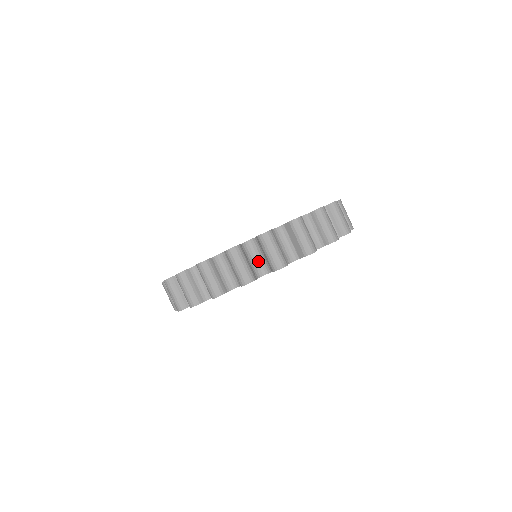
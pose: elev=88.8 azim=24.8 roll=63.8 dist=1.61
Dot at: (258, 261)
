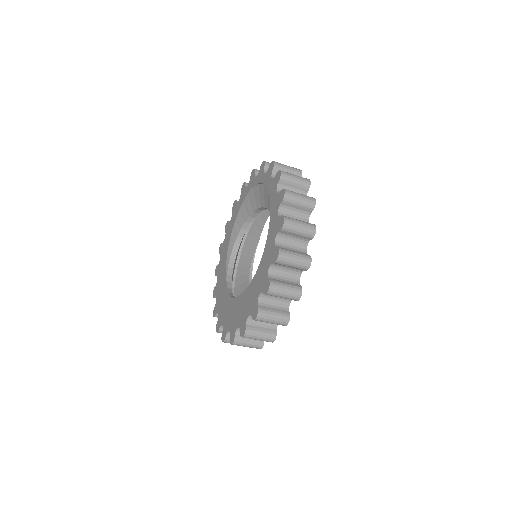
Dot at: occluded
